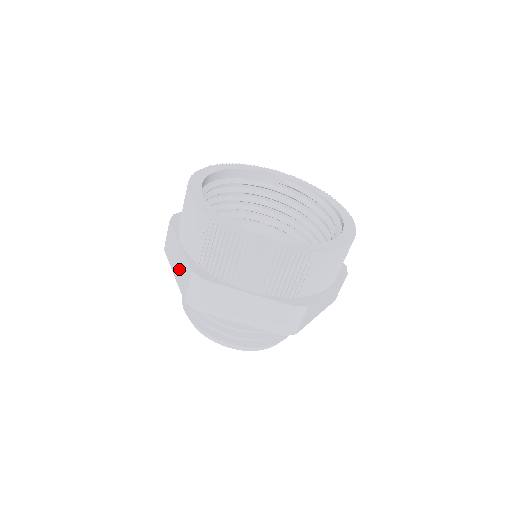
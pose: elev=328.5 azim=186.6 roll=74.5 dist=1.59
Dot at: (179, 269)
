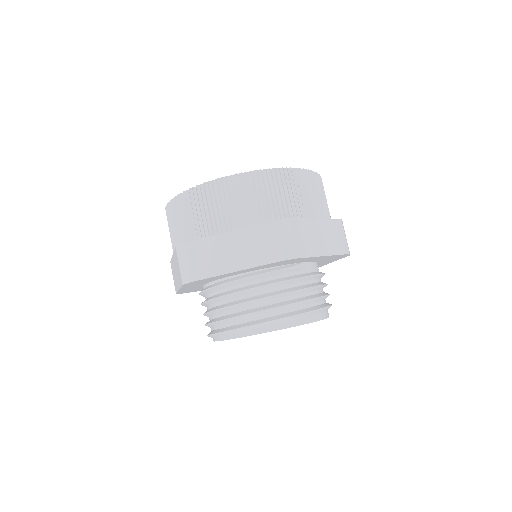
Dot at: (244, 251)
